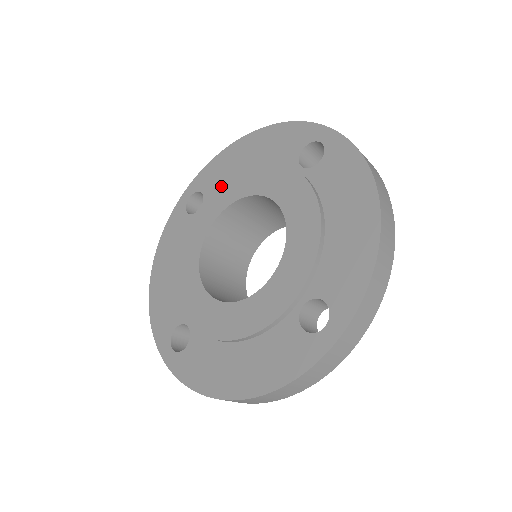
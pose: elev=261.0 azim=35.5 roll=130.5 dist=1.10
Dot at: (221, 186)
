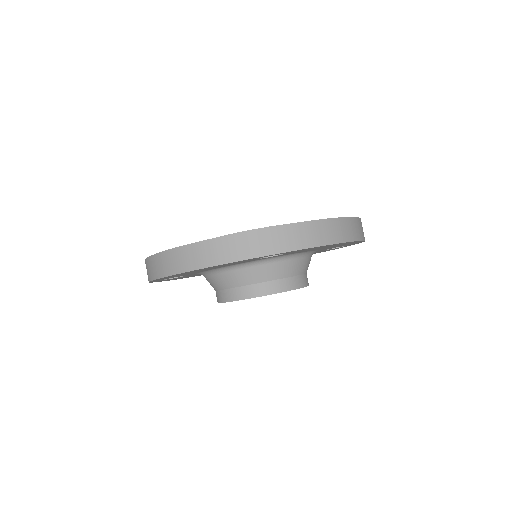
Dot at: occluded
